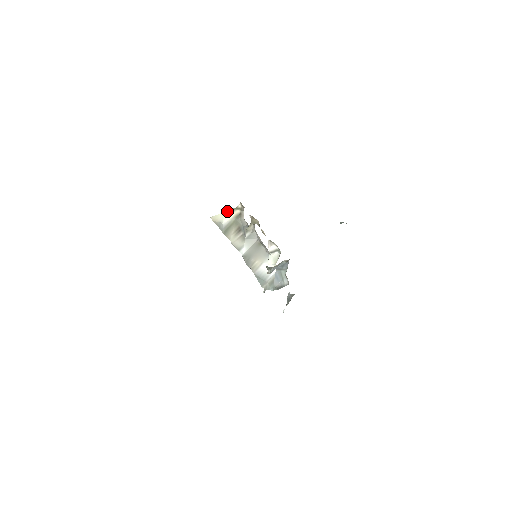
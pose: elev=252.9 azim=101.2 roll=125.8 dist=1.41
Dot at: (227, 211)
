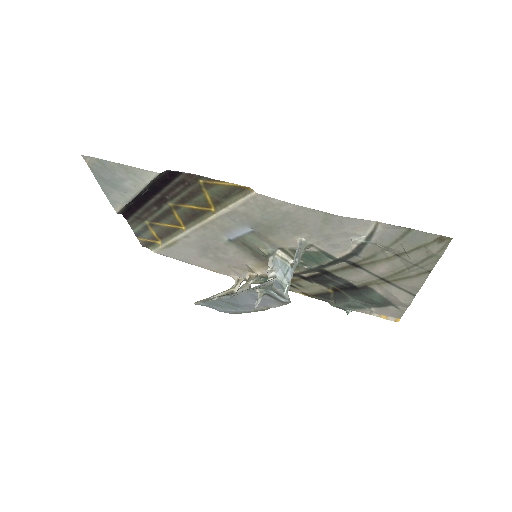
Dot at: occluded
